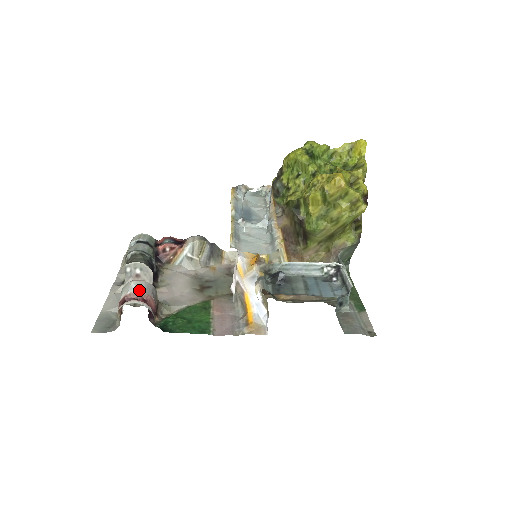
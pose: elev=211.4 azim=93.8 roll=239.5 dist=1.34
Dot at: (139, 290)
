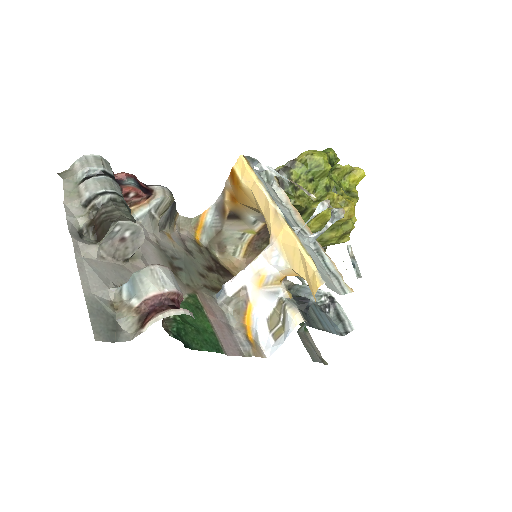
Dot at: (177, 288)
